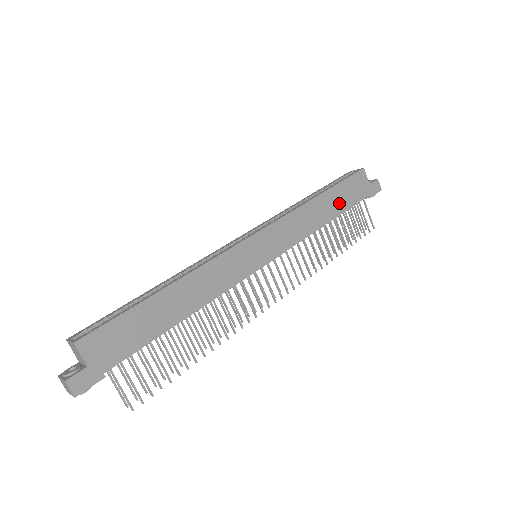
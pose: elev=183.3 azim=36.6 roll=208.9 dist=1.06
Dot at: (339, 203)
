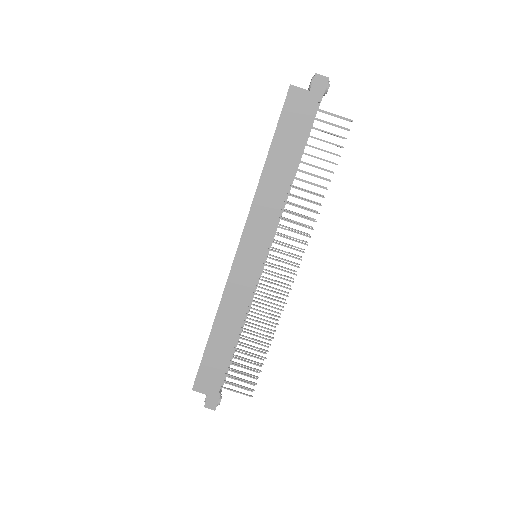
Dot at: (289, 149)
